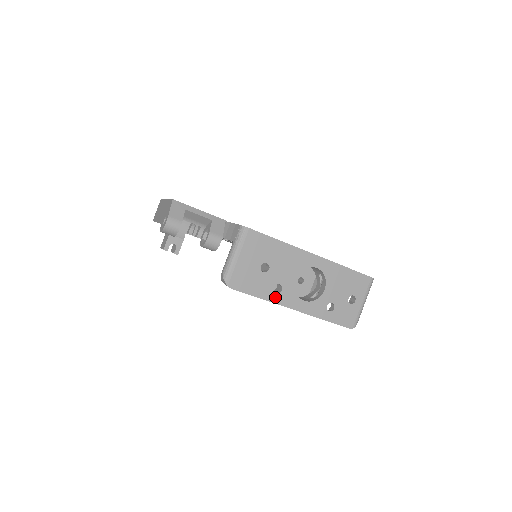
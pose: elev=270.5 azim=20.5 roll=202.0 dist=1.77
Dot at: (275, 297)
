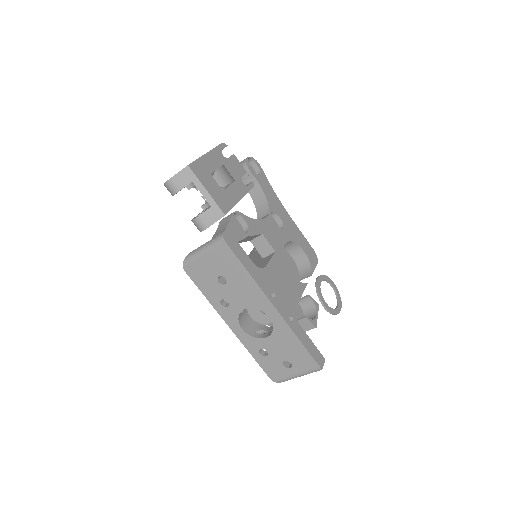
Dot at: (218, 306)
